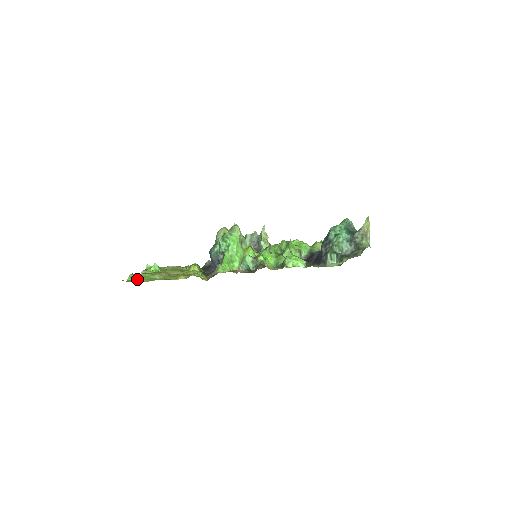
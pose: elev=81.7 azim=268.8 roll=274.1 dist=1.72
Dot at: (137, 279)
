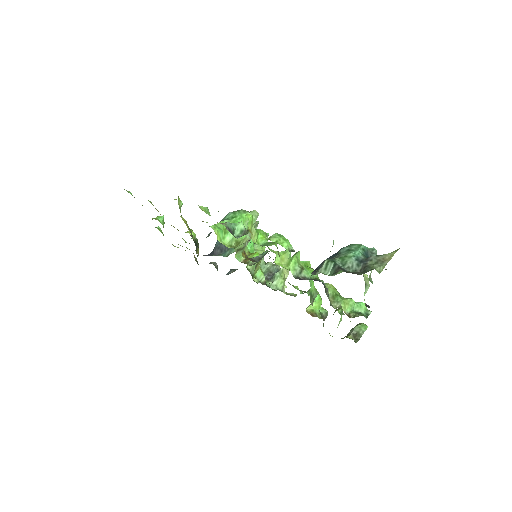
Dot at: occluded
